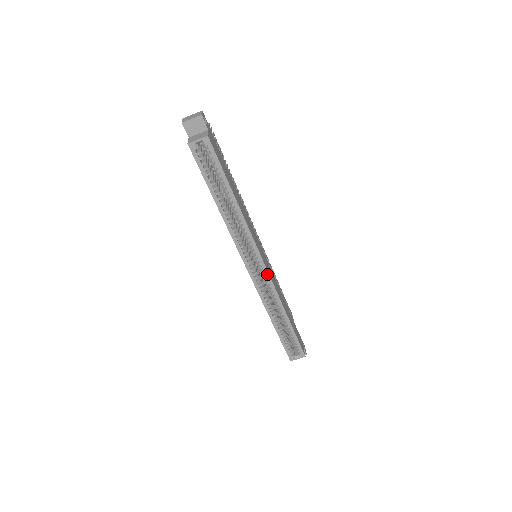
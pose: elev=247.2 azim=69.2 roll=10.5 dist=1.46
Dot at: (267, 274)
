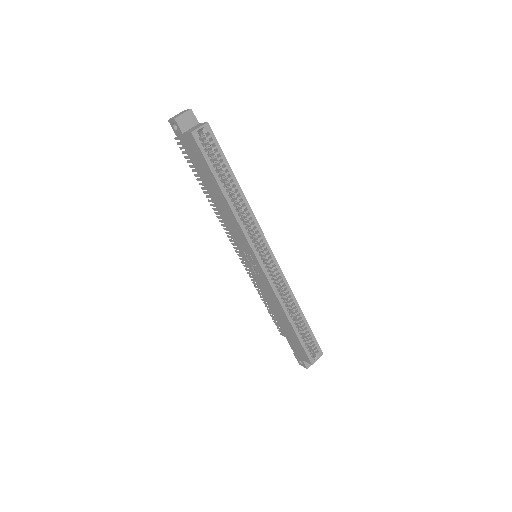
Dot at: (277, 265)
